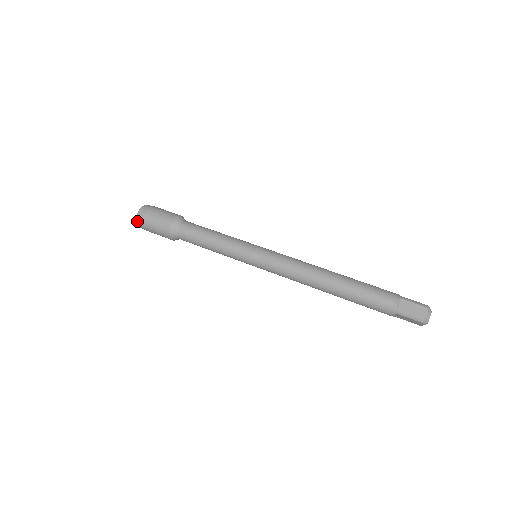
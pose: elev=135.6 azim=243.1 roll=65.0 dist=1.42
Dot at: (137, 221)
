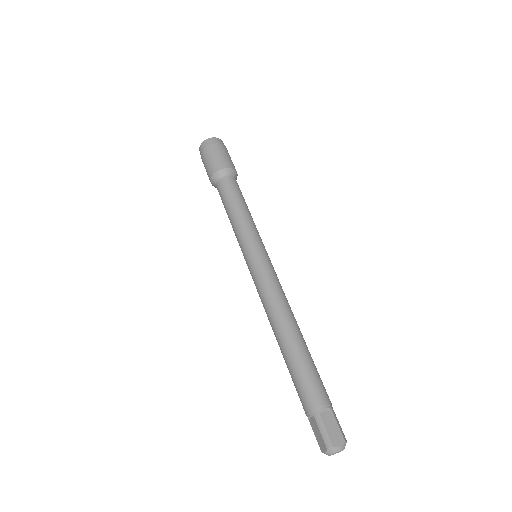
Dot at: occluded
